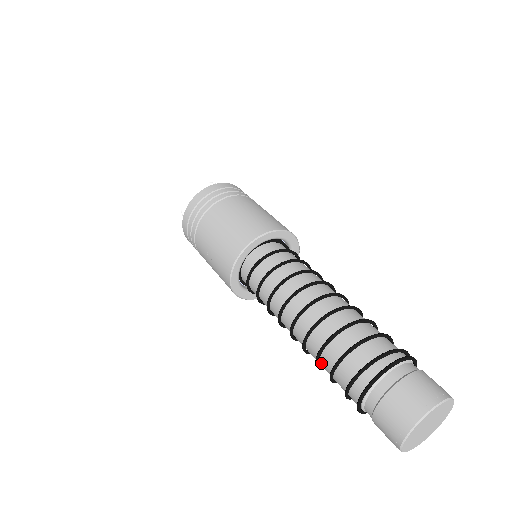
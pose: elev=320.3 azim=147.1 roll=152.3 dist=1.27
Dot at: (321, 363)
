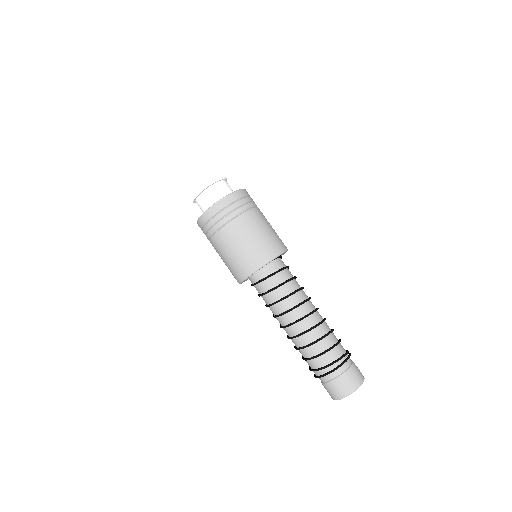
Dot at: occluded
